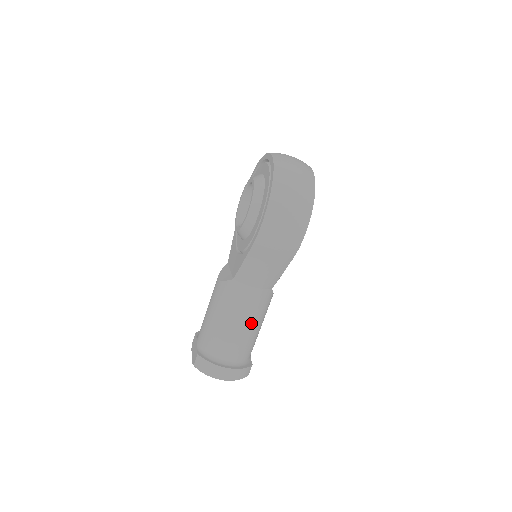
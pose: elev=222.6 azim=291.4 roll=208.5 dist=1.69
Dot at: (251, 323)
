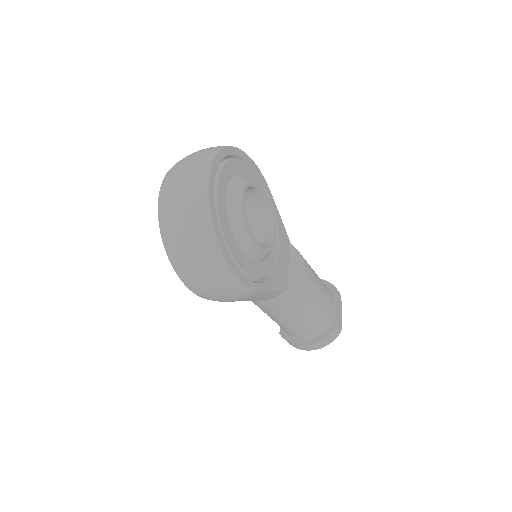
Dot at: (296, 315)
